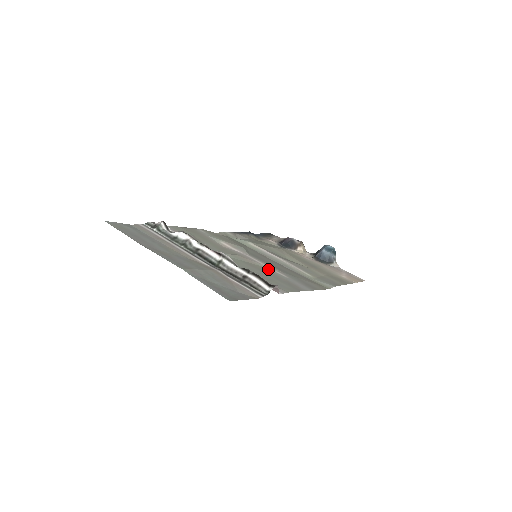
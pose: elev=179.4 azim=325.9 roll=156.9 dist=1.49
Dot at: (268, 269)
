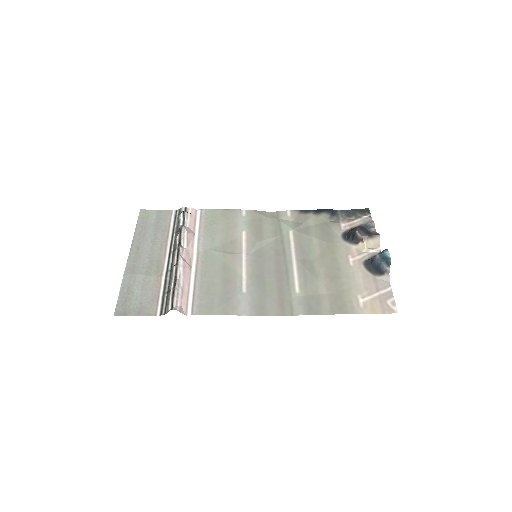
Dot at: (238, 278)
